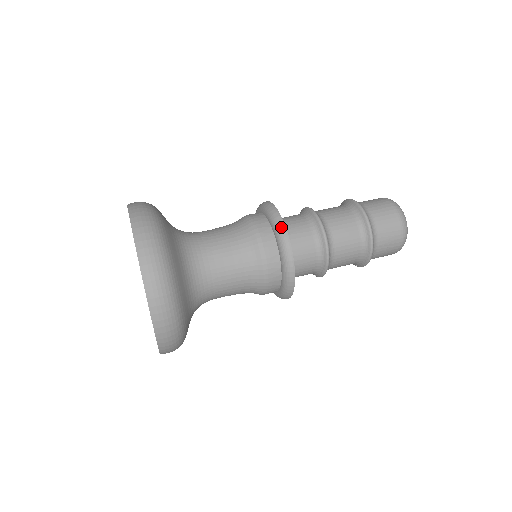
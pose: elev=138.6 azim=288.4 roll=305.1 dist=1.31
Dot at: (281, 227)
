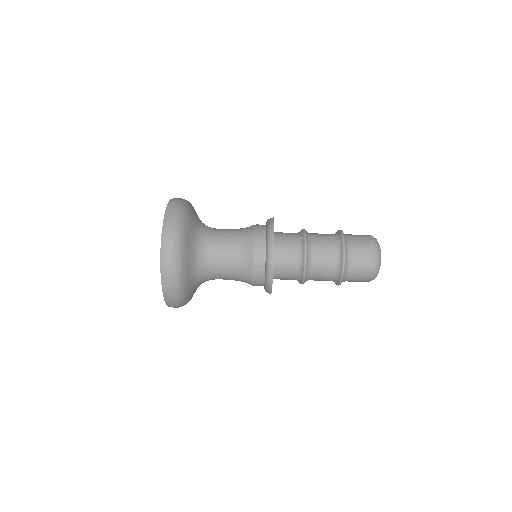
Dot at: (271, 247)
